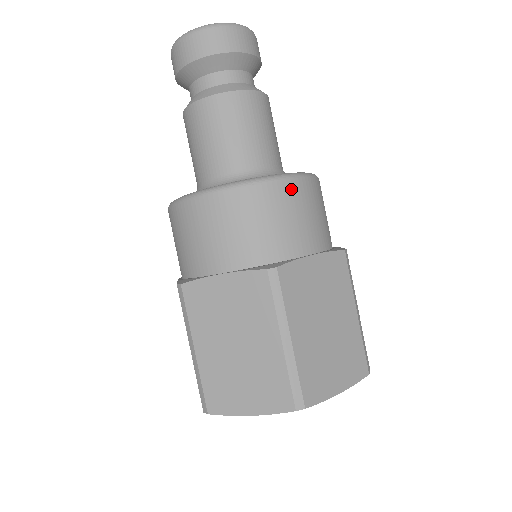
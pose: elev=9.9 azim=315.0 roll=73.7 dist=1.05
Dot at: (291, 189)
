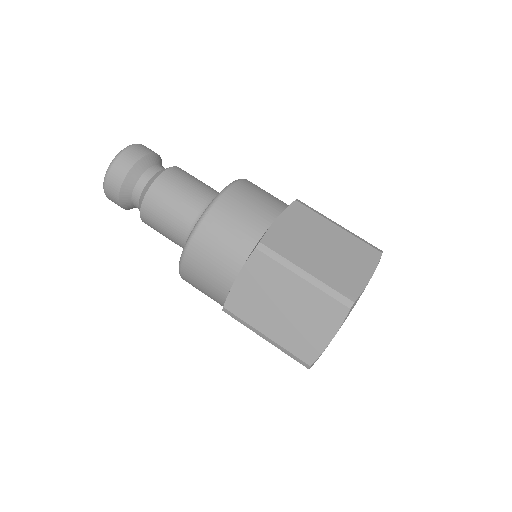
Dot at: (230, 197)
